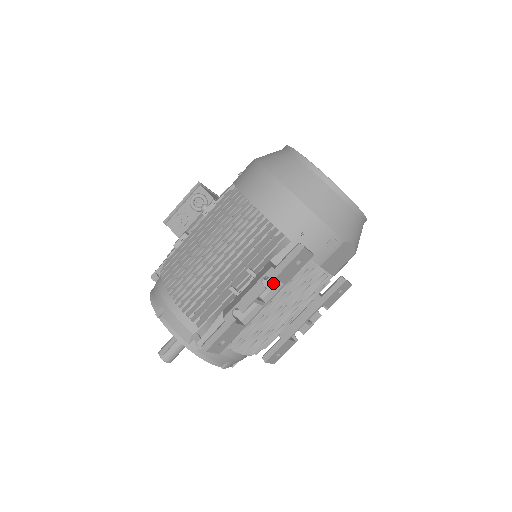
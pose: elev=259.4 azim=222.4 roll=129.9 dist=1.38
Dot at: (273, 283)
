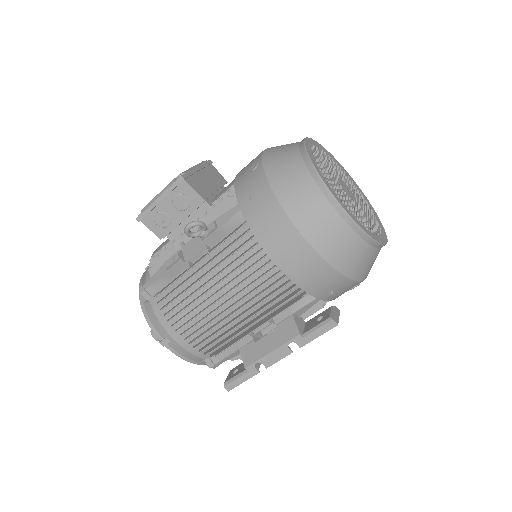
Dot at: occluded
